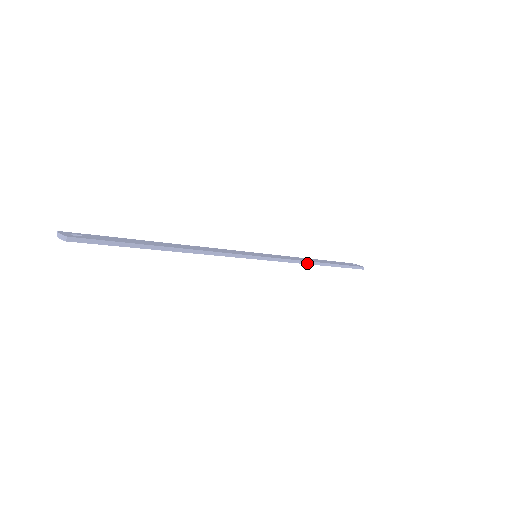
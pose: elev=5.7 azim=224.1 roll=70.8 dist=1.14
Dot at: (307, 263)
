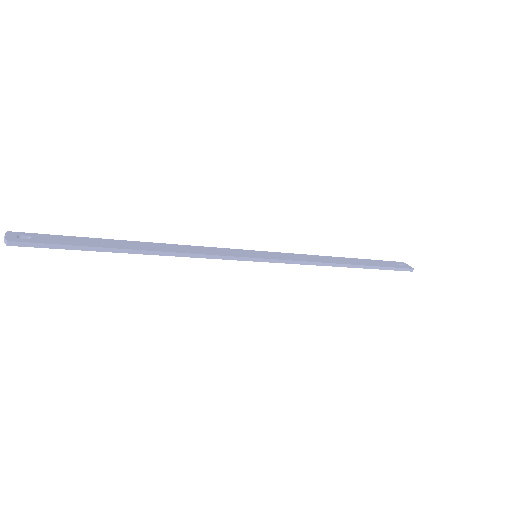
Dot at: (326, 265)
